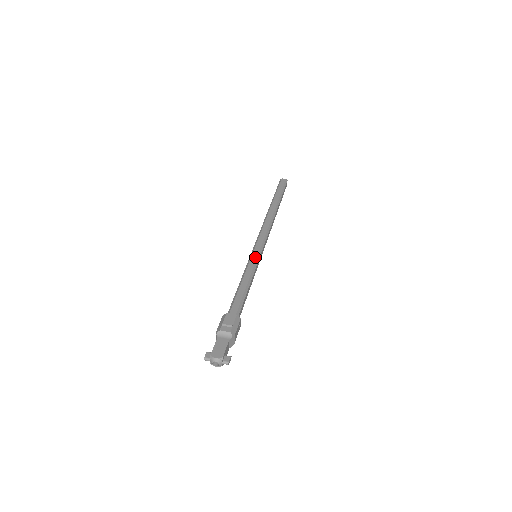
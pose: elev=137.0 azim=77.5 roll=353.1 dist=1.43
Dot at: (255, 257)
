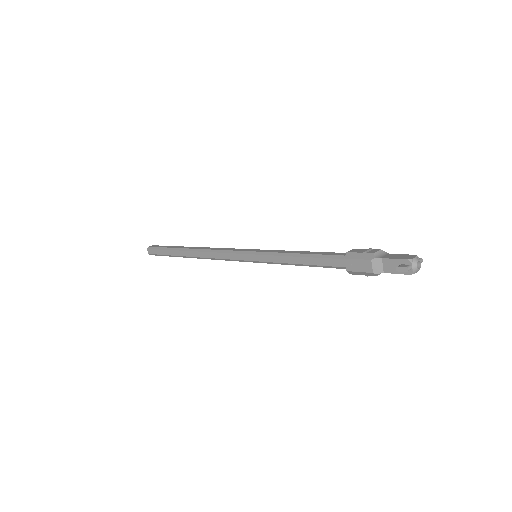
Dot at: (263, 250)
